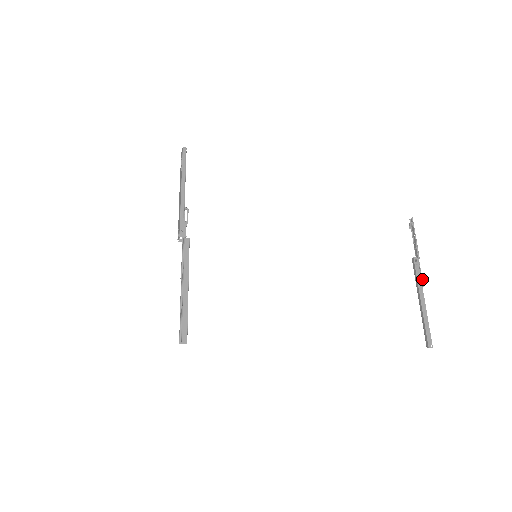
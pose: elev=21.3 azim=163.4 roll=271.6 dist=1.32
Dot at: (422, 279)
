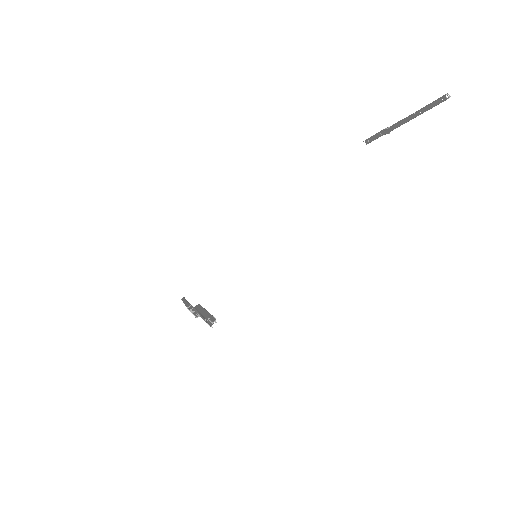
Dot at: occluded
